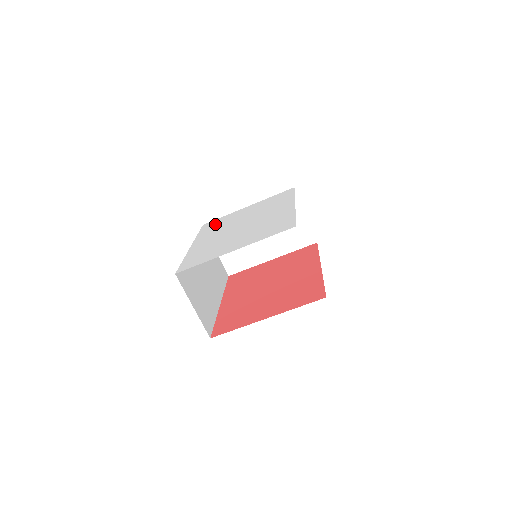
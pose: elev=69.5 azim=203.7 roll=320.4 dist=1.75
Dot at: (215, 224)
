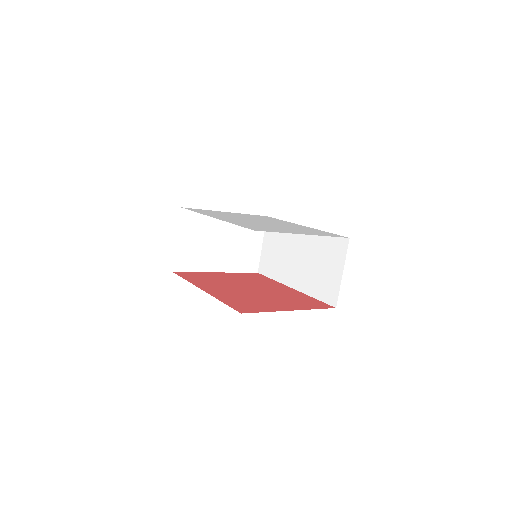
Dot at: occluded
